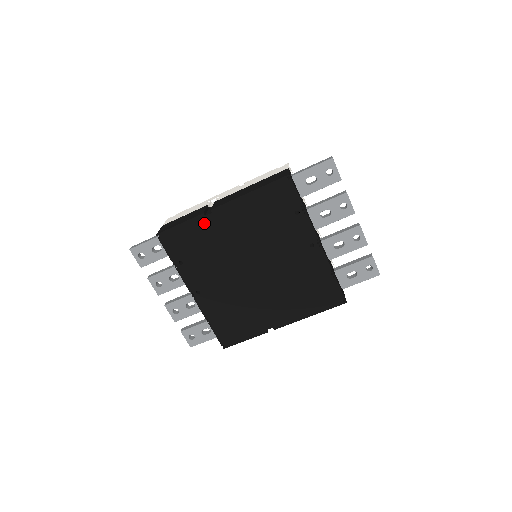
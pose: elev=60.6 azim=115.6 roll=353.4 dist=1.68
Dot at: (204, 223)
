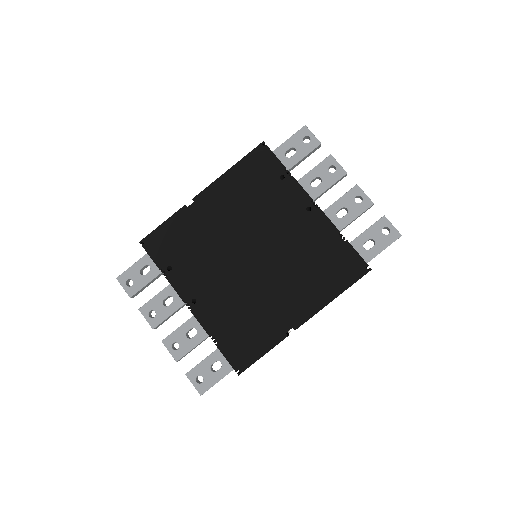
Dot at: (187, 215)
